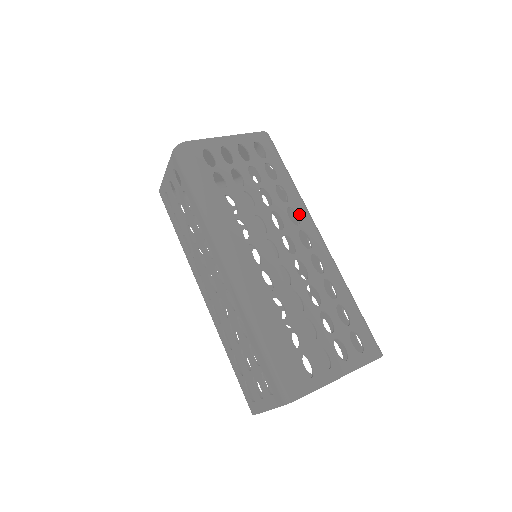
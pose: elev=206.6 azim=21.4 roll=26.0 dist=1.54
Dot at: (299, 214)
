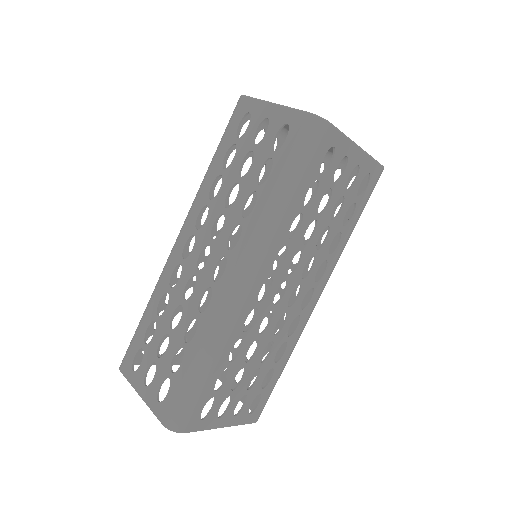
Dot at: (326, 272)
